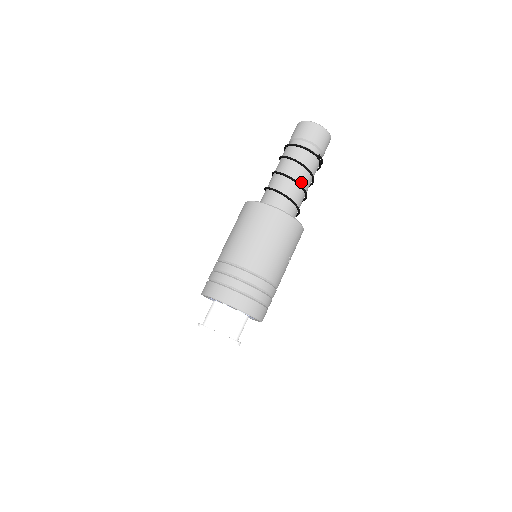
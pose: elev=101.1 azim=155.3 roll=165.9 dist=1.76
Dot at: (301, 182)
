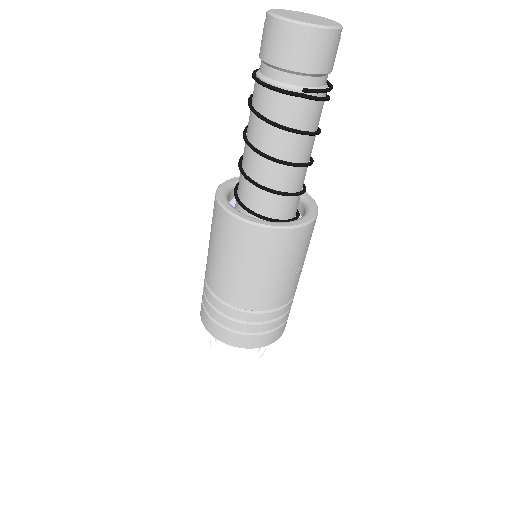
Dot at: (279, 152)
